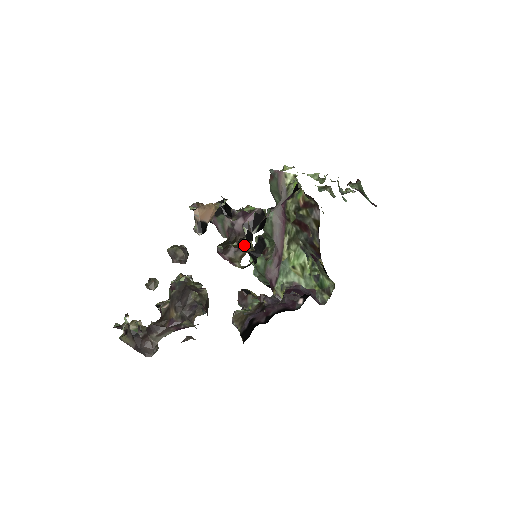
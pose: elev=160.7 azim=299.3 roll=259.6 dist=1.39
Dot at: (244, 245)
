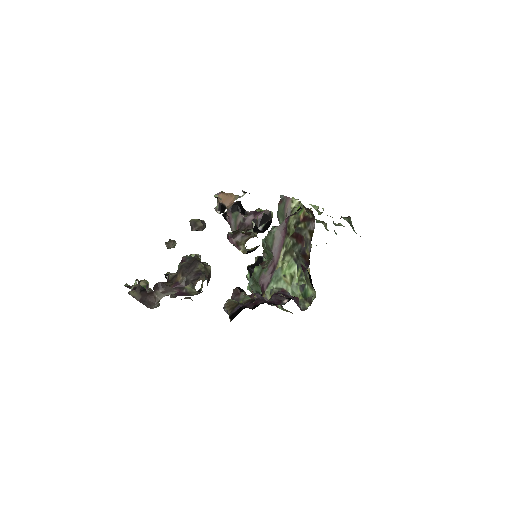
Dot at: (251, 233)
